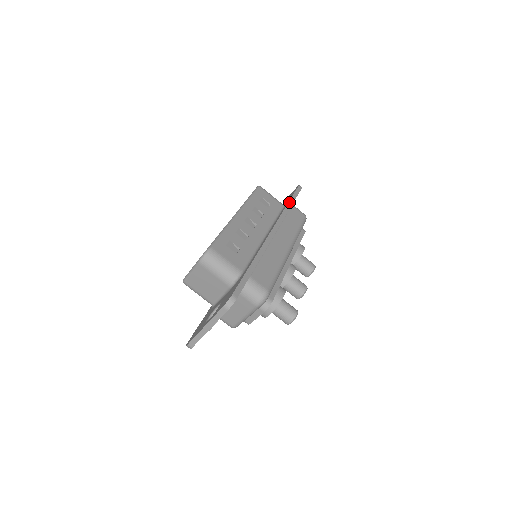
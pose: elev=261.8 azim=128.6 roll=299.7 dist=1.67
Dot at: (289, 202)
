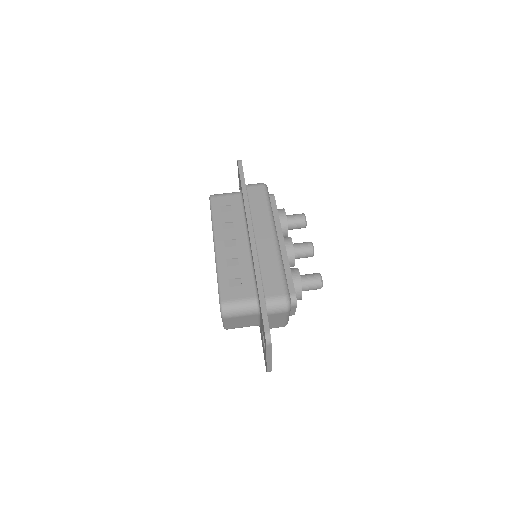
Dot at: (242, 190)
